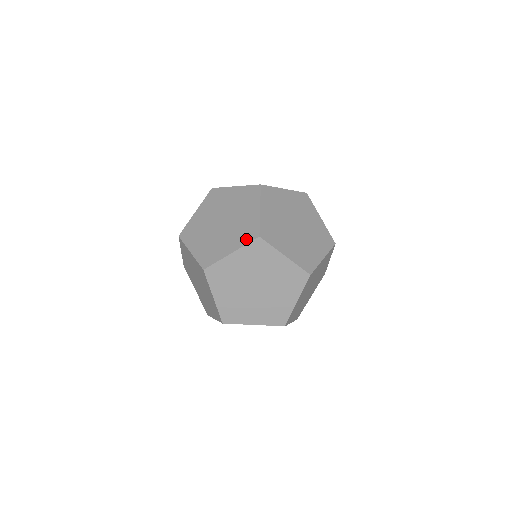
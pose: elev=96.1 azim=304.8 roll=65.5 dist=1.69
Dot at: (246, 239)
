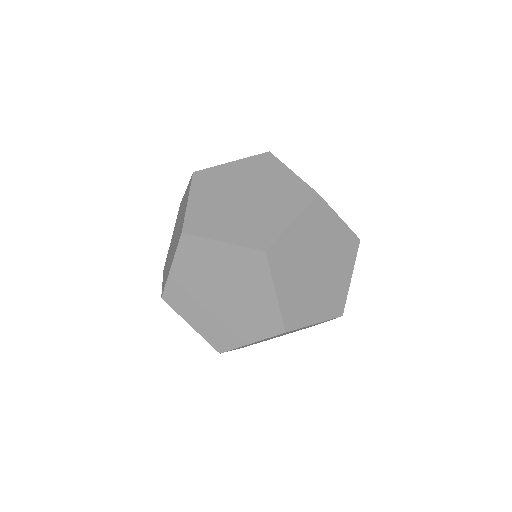
Dot at: (251, 241)
